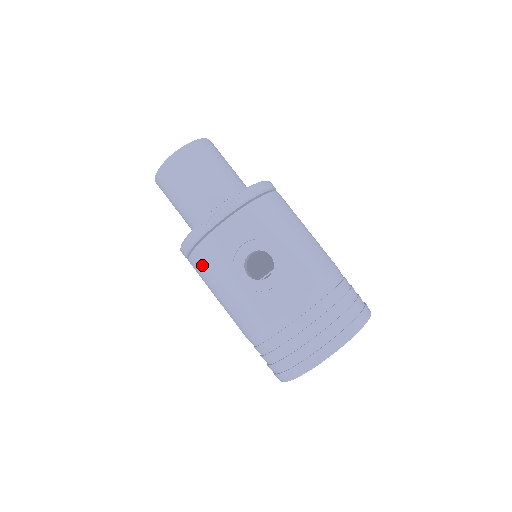
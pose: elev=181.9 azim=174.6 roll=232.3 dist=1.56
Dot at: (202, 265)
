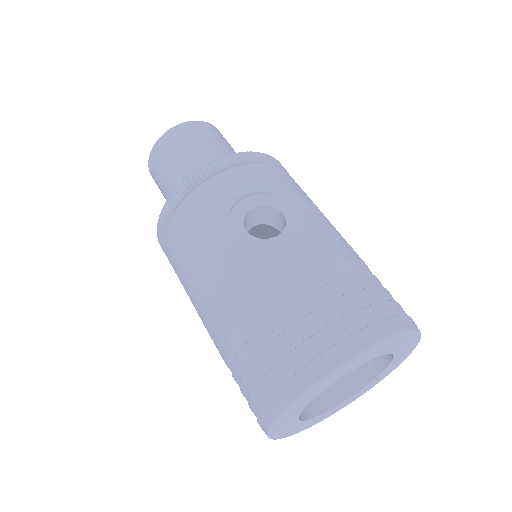
Dot at: (183, 228)
